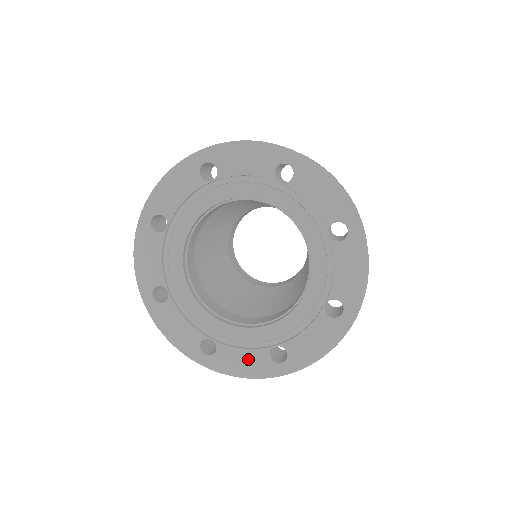
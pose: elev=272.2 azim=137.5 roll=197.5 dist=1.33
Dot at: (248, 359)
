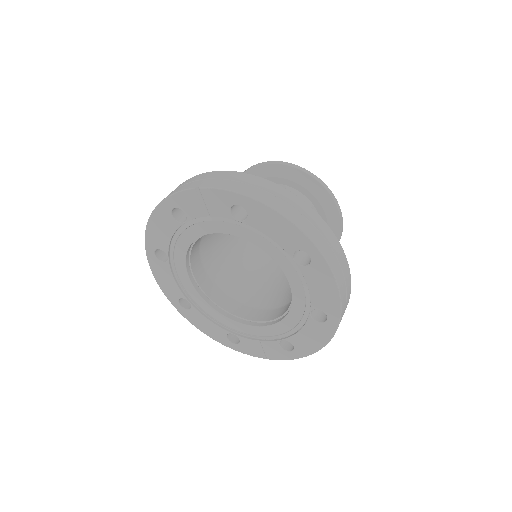
Dot at: (211, 327)
